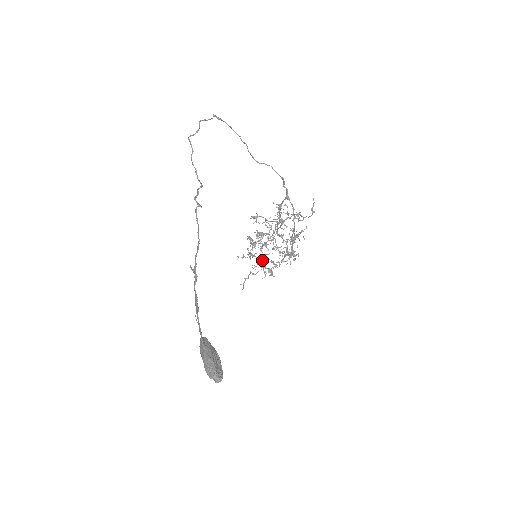
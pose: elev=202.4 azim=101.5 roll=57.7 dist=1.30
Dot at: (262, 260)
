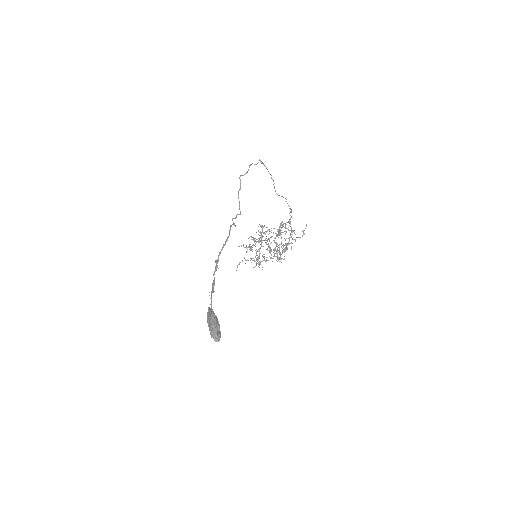
Dot at: (258, 257)
